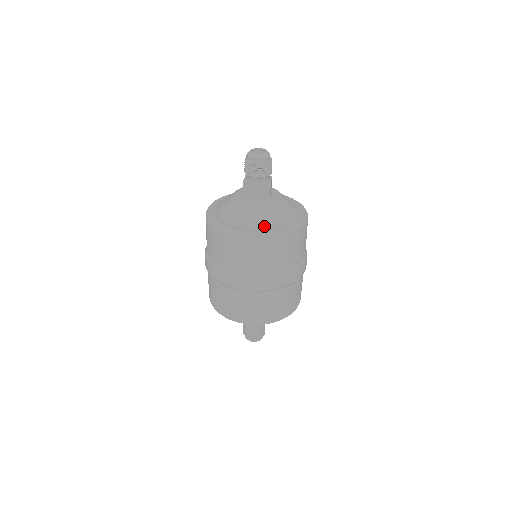
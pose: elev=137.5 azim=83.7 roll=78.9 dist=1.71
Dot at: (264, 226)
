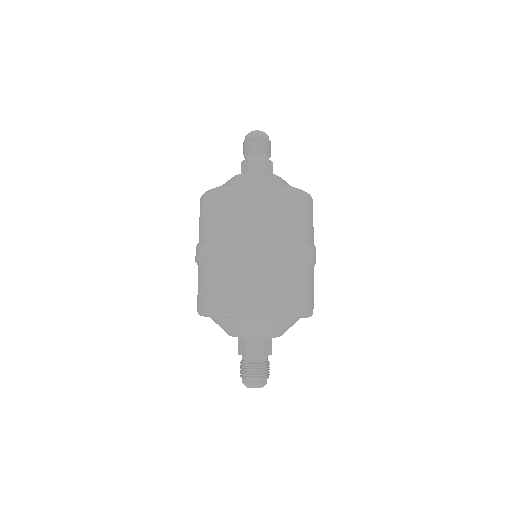
Dot at: occluded
